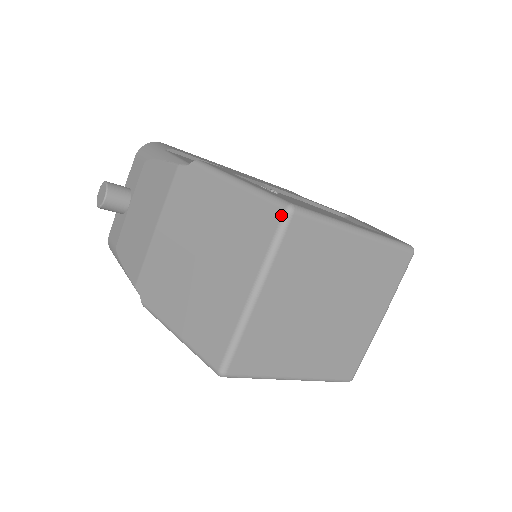
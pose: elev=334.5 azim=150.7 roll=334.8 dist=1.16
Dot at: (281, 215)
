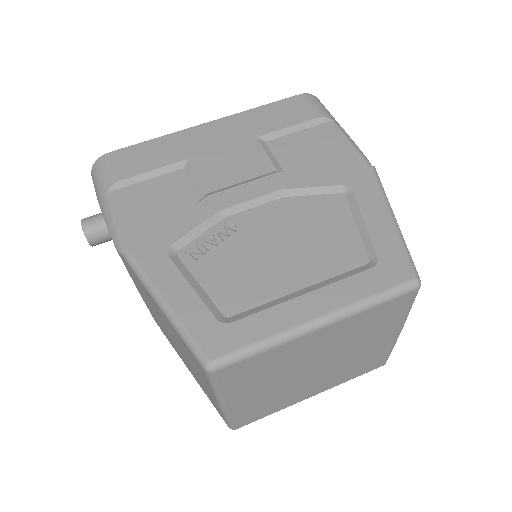
Dot at: (204, 371)
